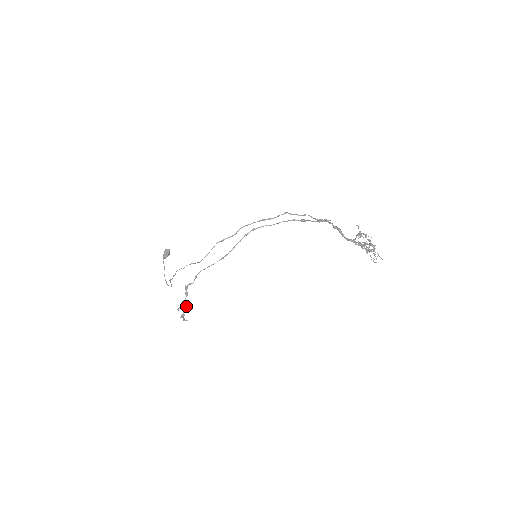
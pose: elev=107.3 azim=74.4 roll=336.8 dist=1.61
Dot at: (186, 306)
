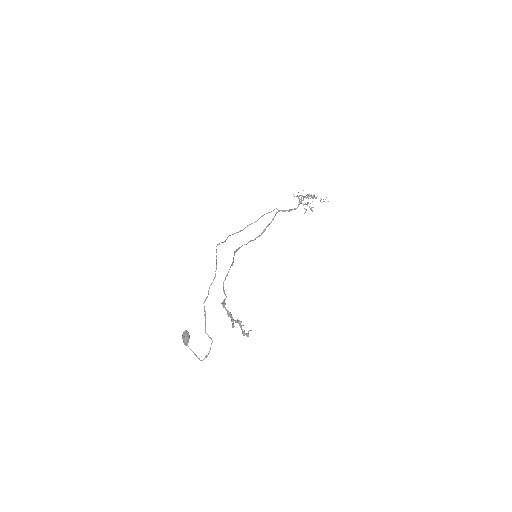
Dot at: (238, 320)
